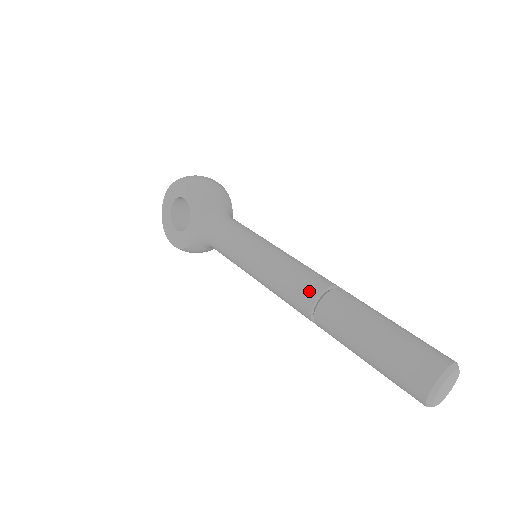
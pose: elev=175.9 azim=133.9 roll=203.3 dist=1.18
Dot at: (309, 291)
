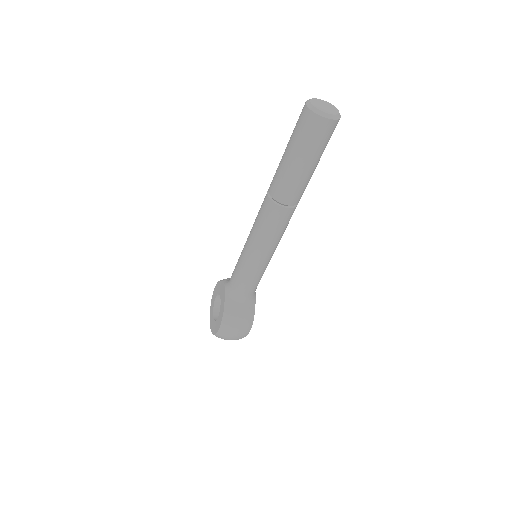
Dot at: occluded
